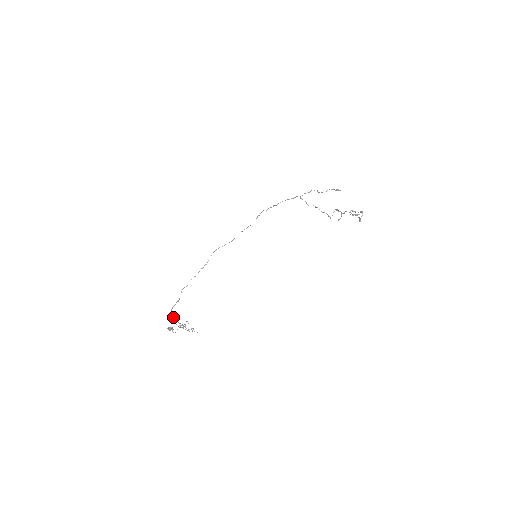
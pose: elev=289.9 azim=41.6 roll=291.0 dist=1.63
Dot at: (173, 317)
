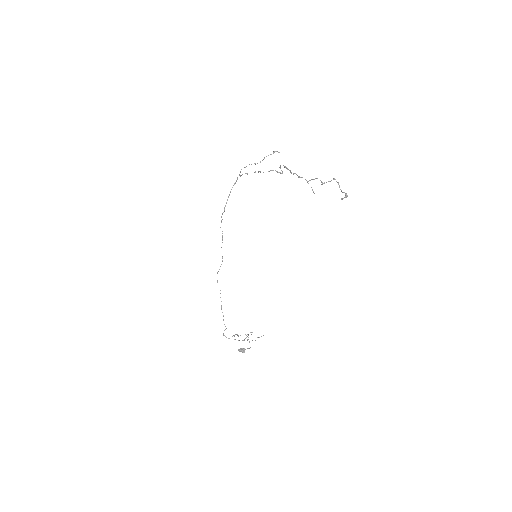
Dot at: occluded
